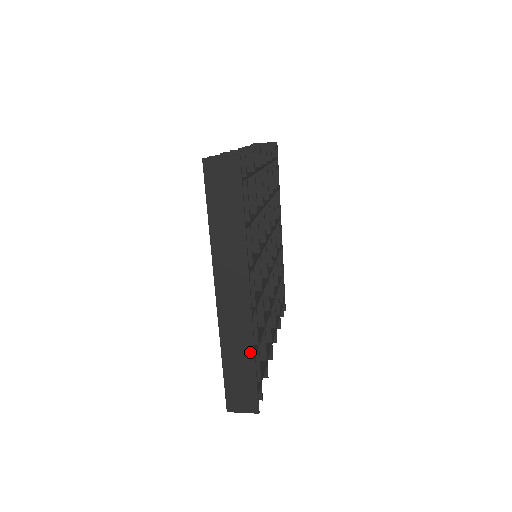
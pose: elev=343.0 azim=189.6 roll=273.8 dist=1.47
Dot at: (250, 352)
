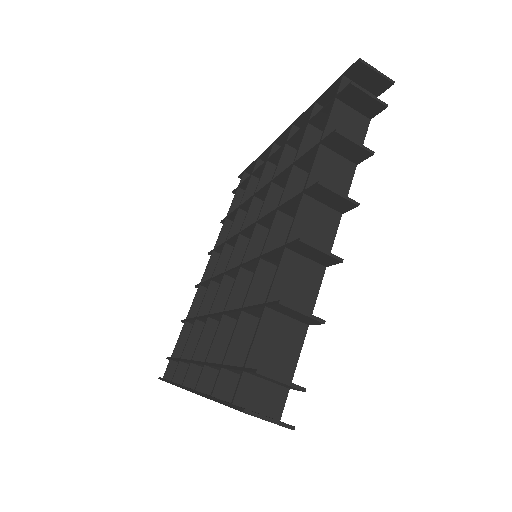
Dot at: occluded
